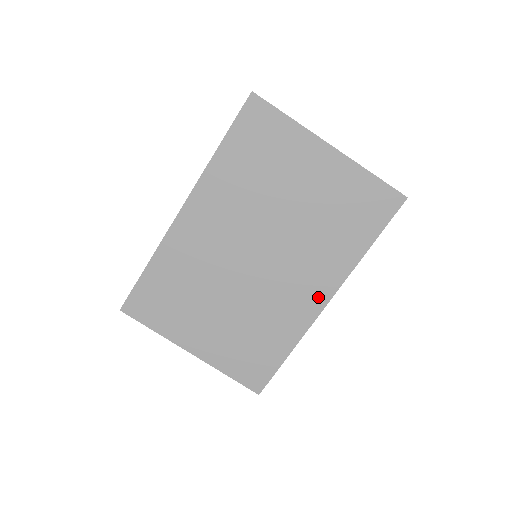
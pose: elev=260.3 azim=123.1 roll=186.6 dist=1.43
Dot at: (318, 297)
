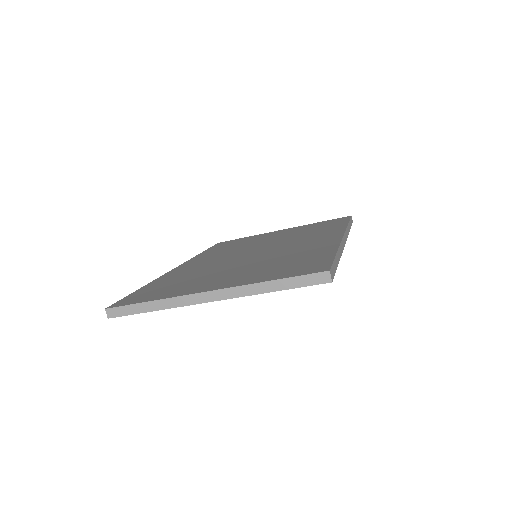
Dot at: occluded
